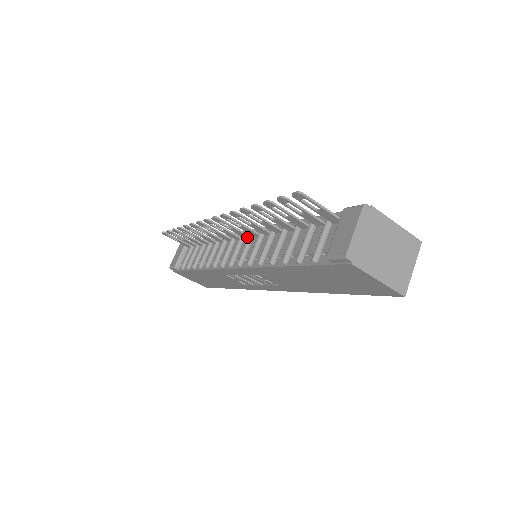
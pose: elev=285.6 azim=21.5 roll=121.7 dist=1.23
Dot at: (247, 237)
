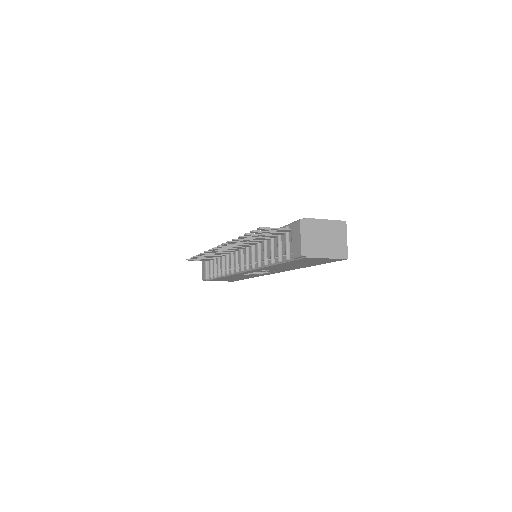
Dot at: occluded
